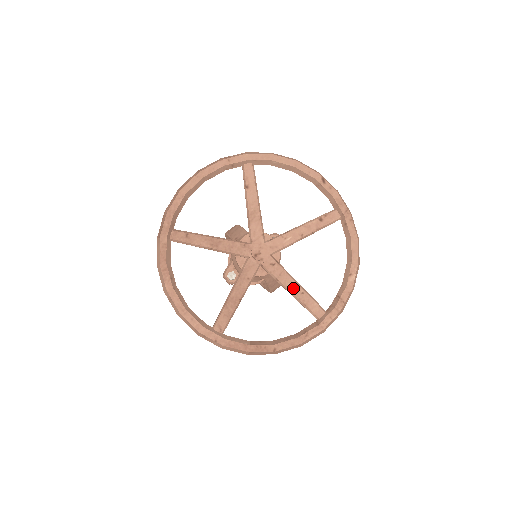
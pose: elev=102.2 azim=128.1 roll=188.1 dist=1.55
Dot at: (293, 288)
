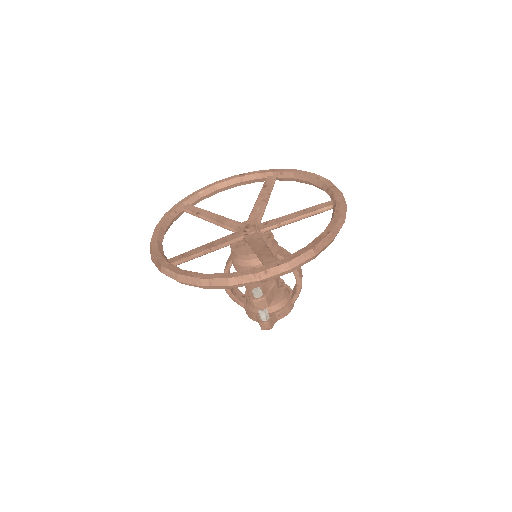
Dot at: (295, 215)
